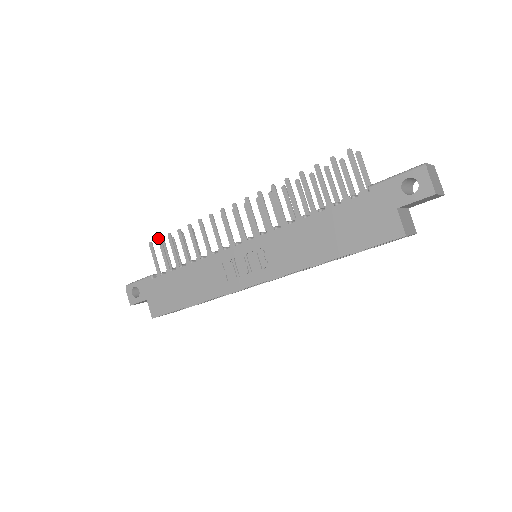
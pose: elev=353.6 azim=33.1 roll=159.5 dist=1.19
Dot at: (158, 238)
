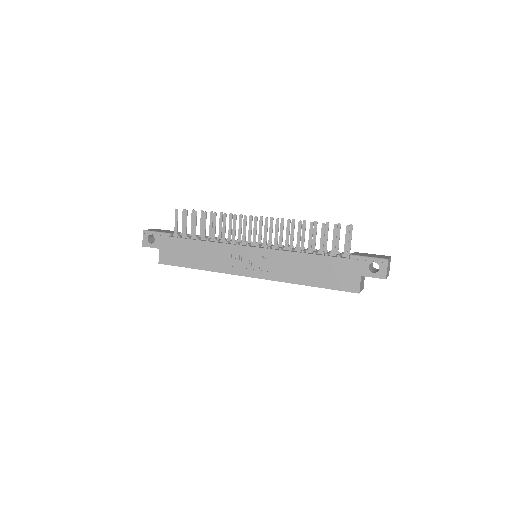
Dot at: occluded
